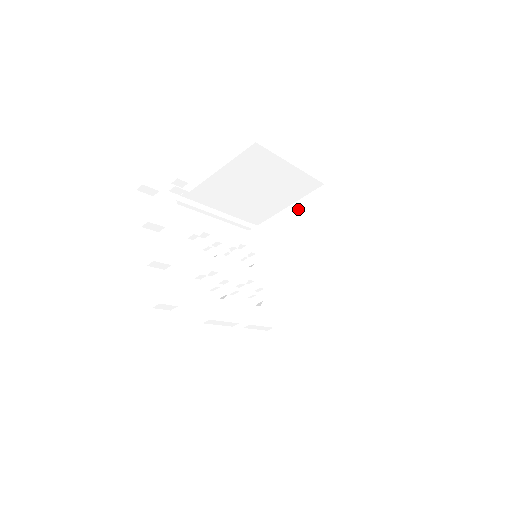
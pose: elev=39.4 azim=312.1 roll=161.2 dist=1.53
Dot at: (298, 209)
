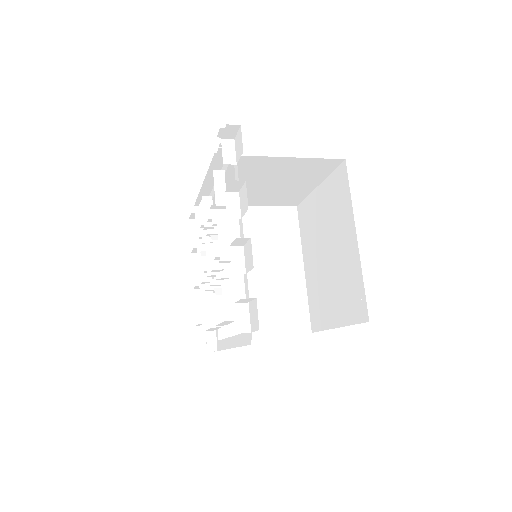
Dot at: (264, 215)
